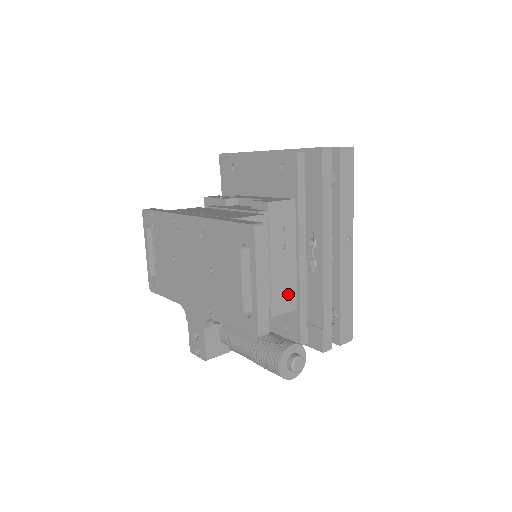
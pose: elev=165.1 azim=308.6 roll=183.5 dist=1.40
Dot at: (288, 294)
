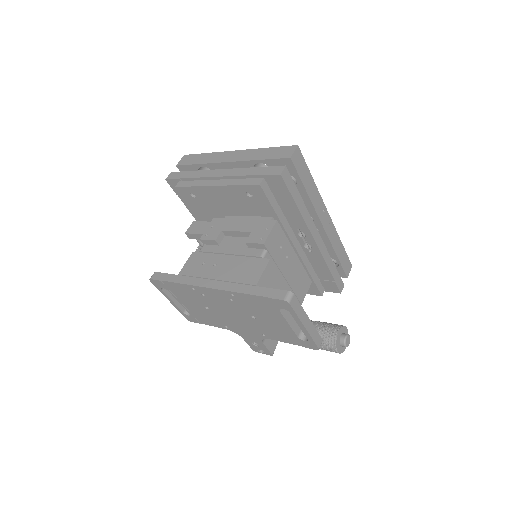
Dot at: (303, 280)
